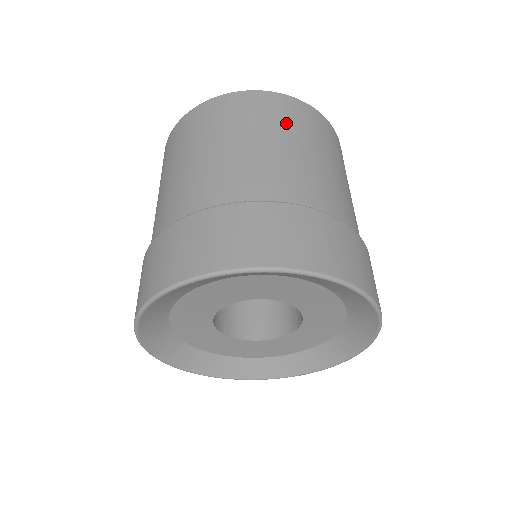
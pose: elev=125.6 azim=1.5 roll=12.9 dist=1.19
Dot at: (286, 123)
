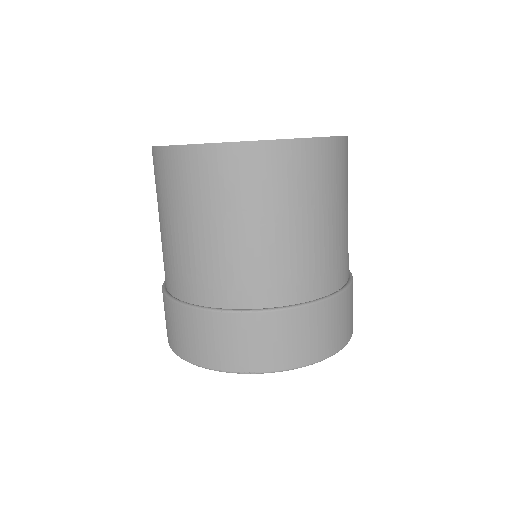
Dot at: (259, 195)
